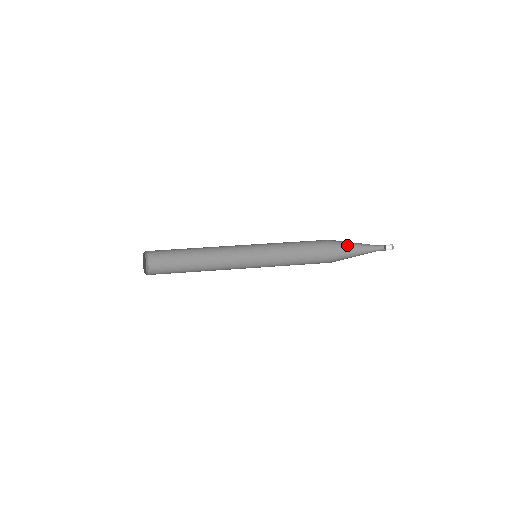
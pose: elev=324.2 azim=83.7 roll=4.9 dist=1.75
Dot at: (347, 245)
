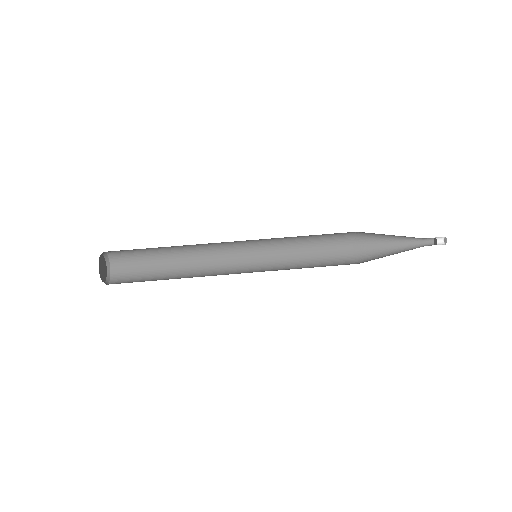
Dot at: (382, 238)
